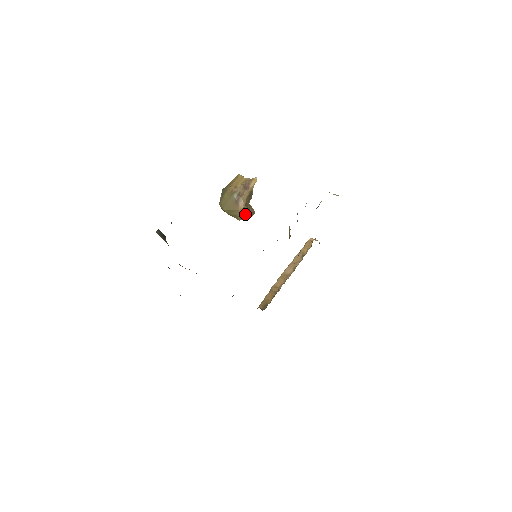
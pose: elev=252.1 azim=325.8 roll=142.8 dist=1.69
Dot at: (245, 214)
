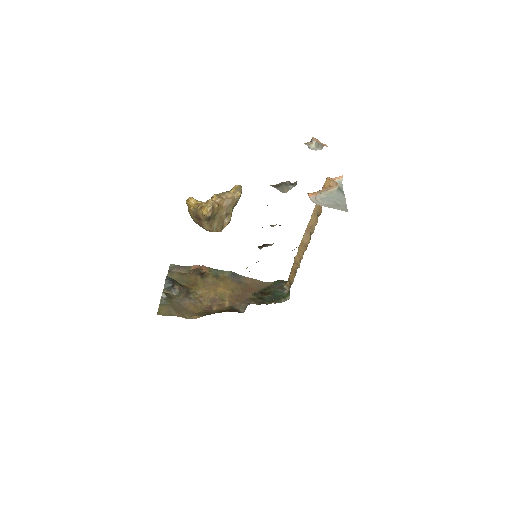
Dot at: (220, 231)
